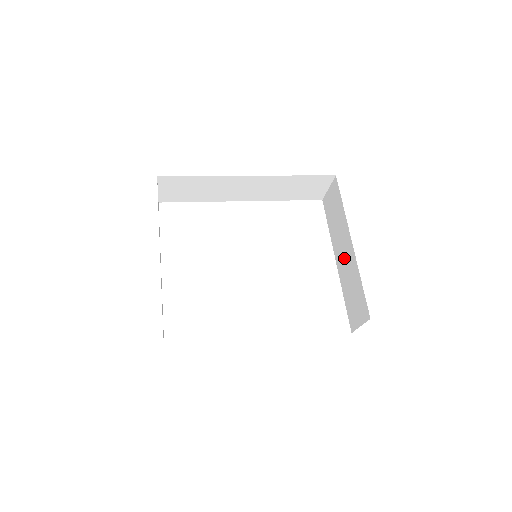
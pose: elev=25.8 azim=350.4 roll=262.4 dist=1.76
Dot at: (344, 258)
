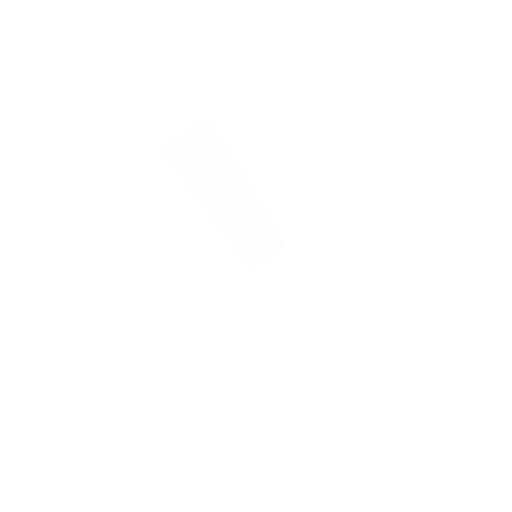
Dot at: (294, 312)
